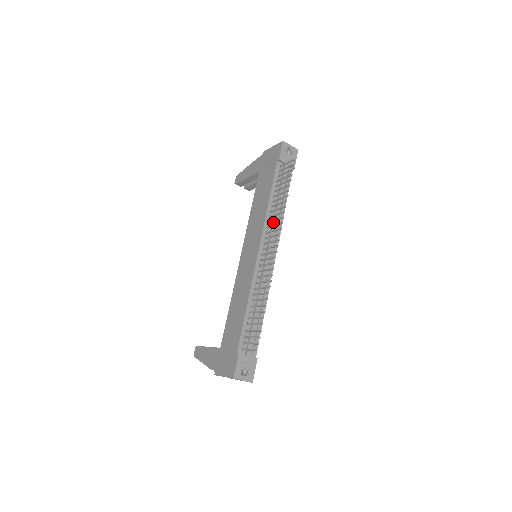
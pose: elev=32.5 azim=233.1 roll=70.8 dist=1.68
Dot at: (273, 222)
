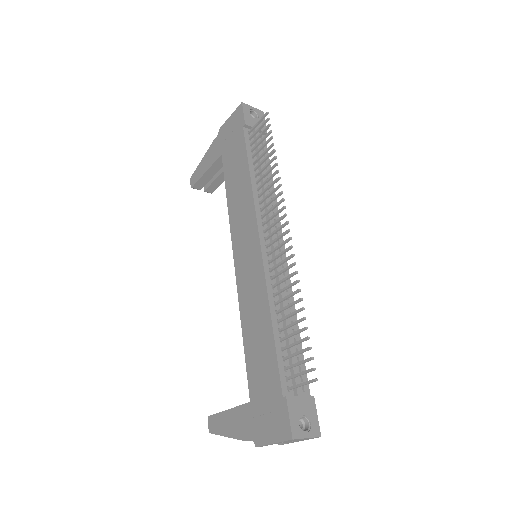
Dot at: (266, 201)
